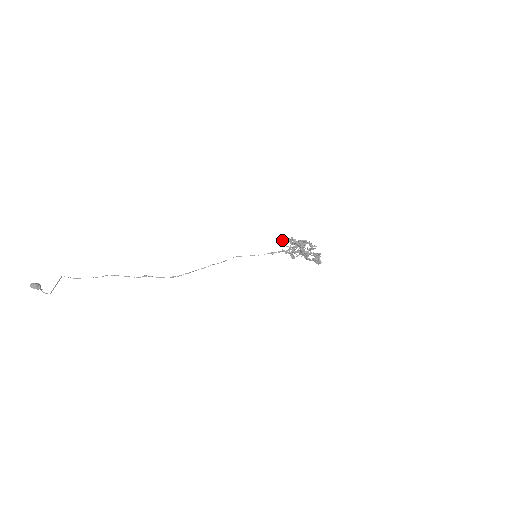
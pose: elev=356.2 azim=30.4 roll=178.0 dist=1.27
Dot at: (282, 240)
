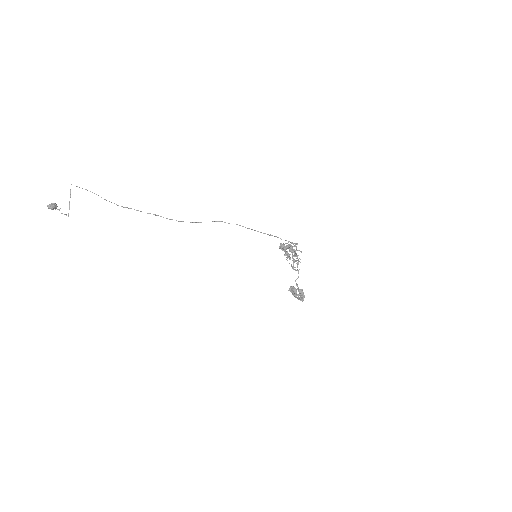
Dot at: (281, 247)
